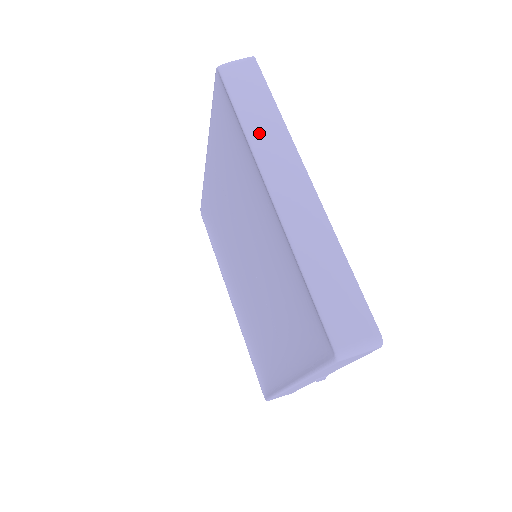
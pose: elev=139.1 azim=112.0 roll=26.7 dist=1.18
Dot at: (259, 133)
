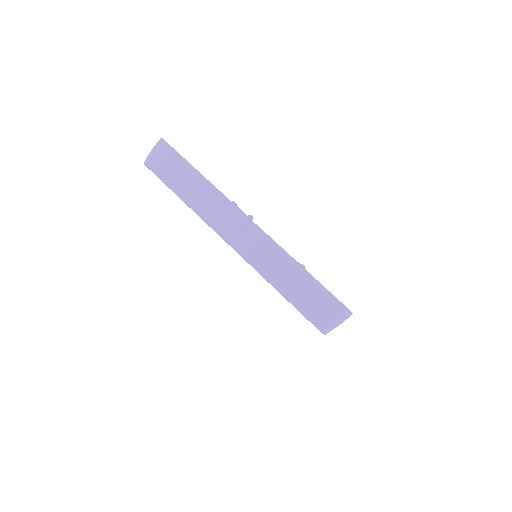
Dot at: occluded
